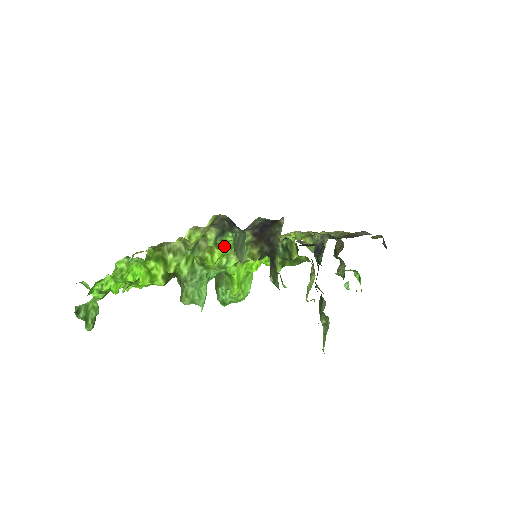
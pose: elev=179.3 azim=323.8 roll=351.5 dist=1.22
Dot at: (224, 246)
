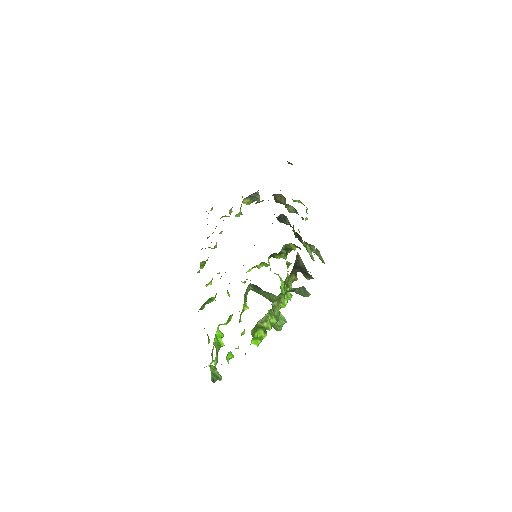
Dot at: (286, 294)
